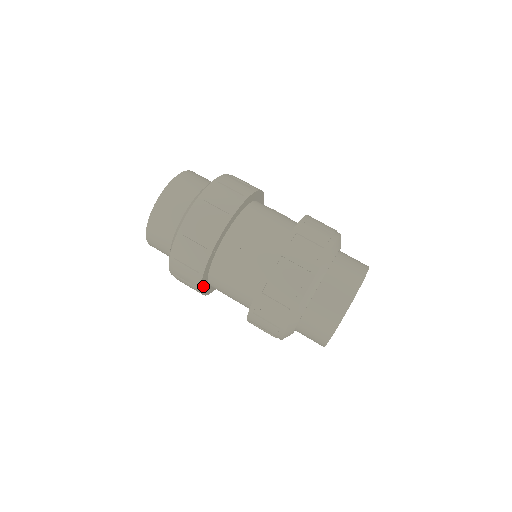
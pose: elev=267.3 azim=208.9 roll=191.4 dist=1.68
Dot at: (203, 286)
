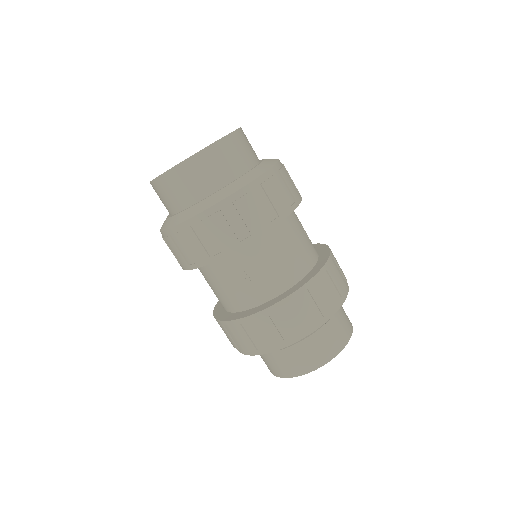
Dot at: occluded
